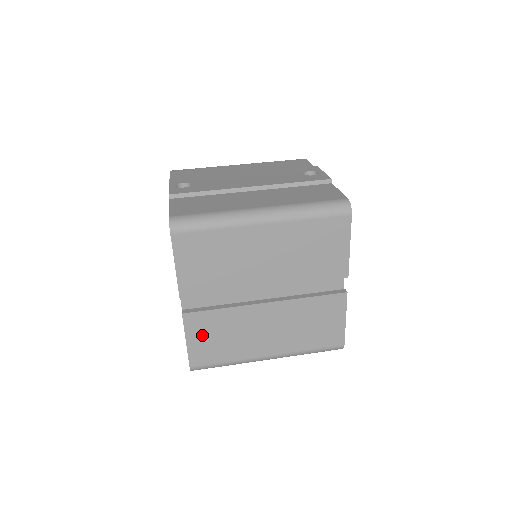
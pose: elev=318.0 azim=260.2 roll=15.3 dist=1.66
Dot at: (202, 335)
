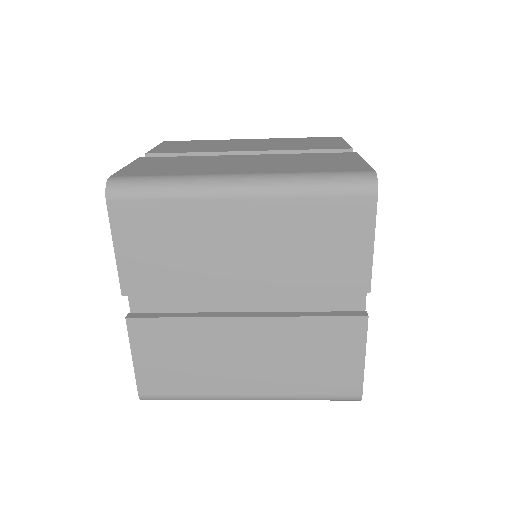
Dot at: (151, 165)
